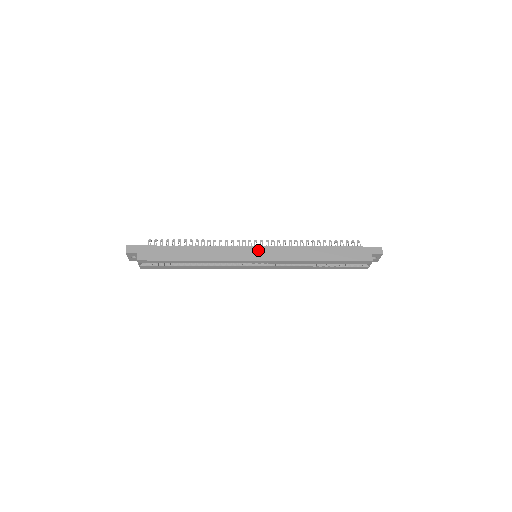
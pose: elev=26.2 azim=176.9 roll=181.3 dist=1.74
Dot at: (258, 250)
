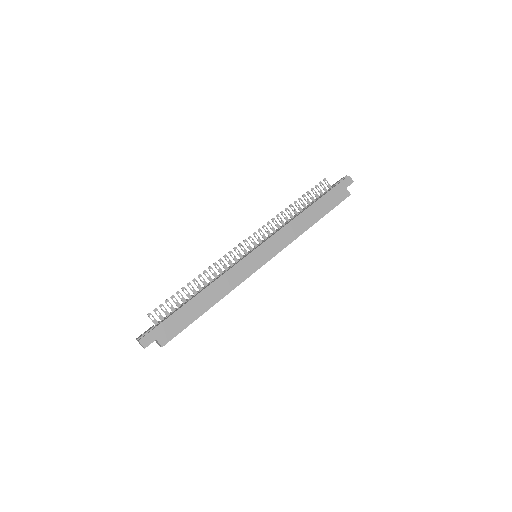
Dot at: (260, 252)
